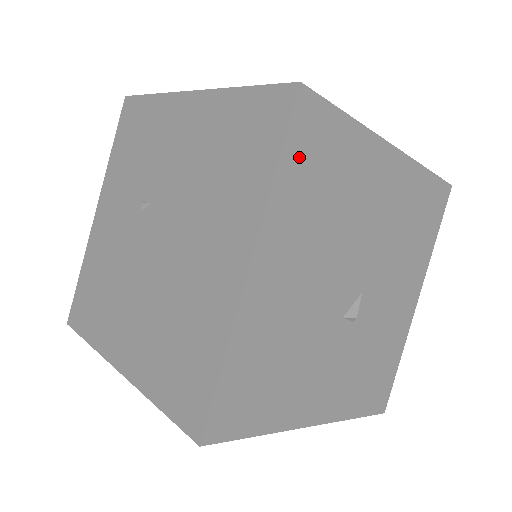
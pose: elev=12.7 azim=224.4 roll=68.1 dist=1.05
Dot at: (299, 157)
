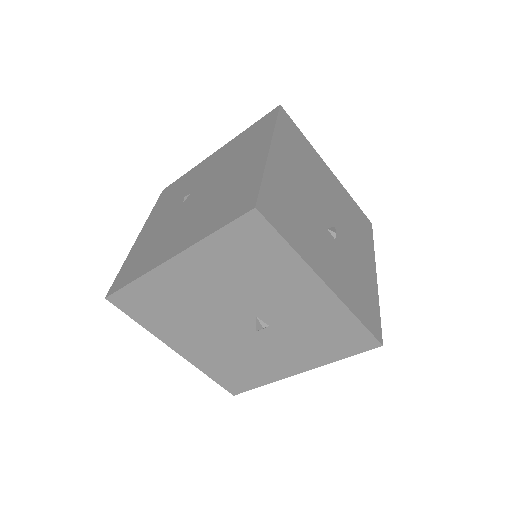
Dot at: (285, 128)
